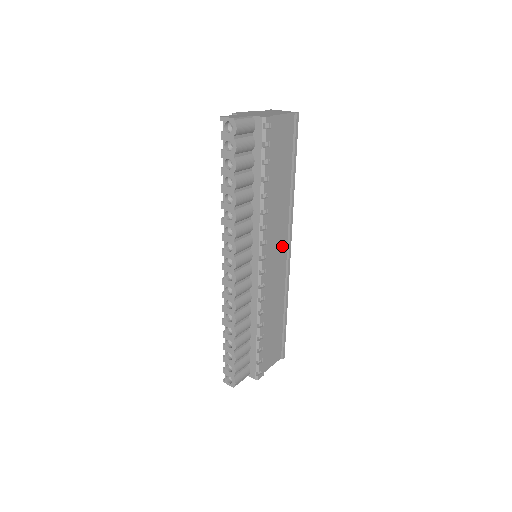
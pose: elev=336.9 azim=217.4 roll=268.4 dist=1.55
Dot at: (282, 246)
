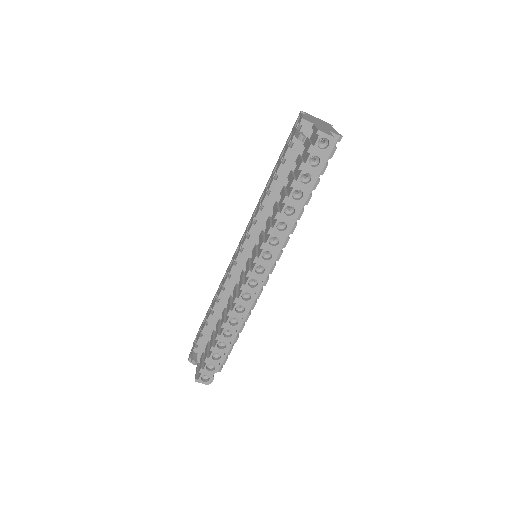
Dot at: occluded
